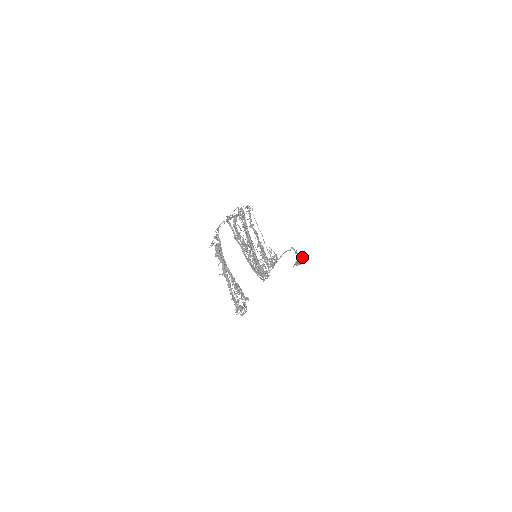
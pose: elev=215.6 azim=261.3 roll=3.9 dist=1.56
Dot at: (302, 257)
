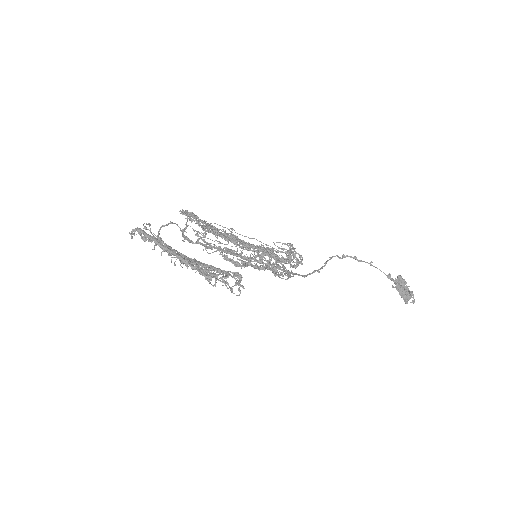
Dot at: occluded
